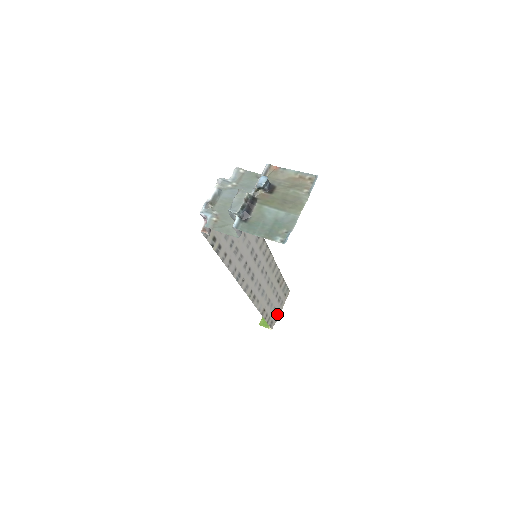
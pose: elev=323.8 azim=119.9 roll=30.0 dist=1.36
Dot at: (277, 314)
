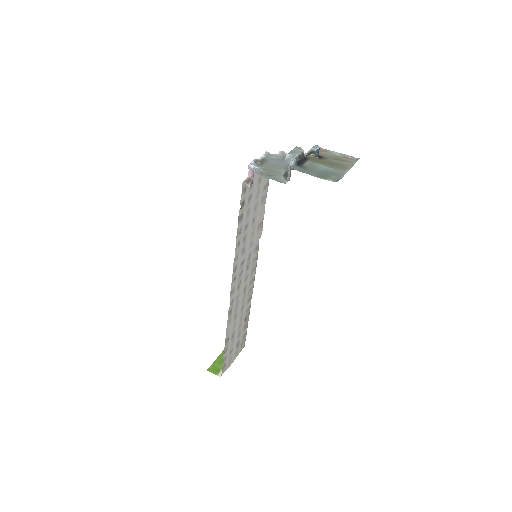
Dot at: (230, 362)
